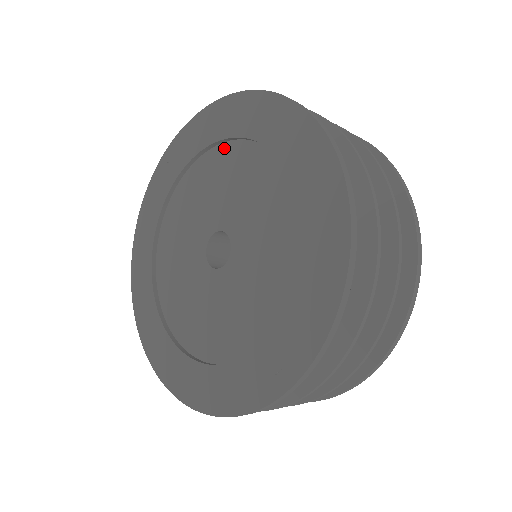
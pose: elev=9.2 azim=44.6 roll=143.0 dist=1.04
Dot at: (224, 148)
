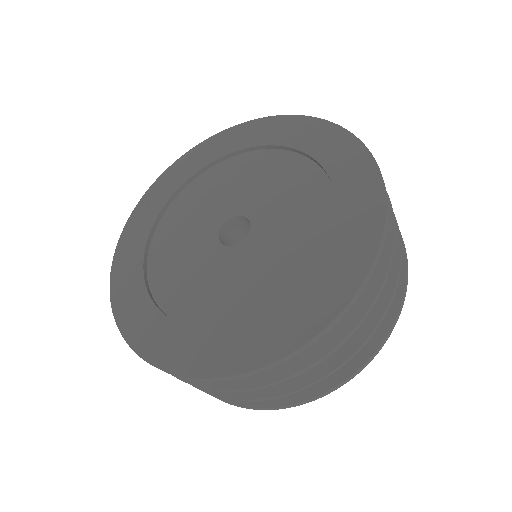
Dot at: (217, 167)
